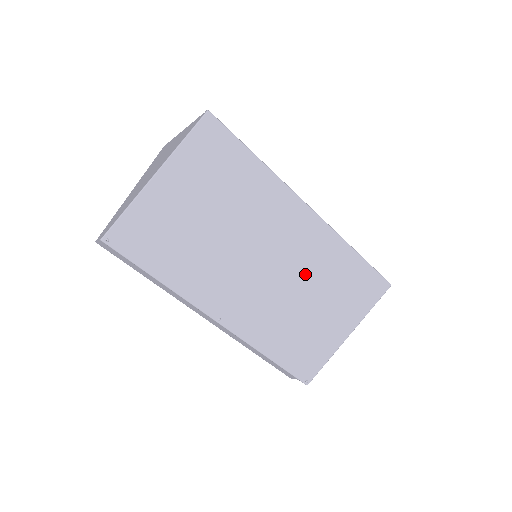
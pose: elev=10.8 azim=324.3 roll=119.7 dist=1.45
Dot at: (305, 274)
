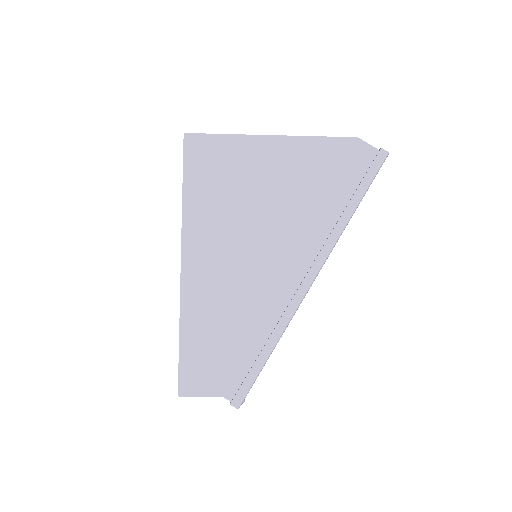
Dot at: occluded
